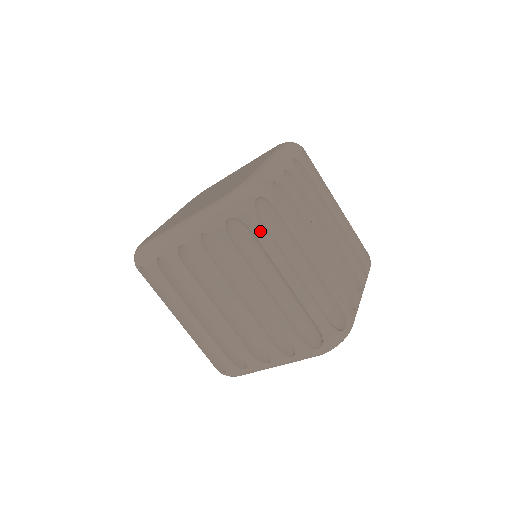
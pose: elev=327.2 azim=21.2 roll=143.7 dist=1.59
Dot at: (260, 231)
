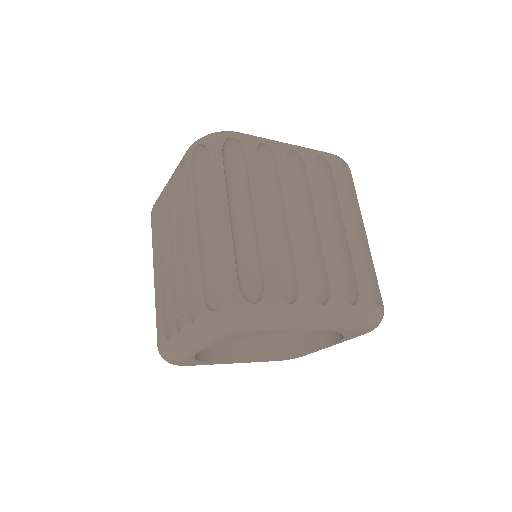
Dot at: occluded
